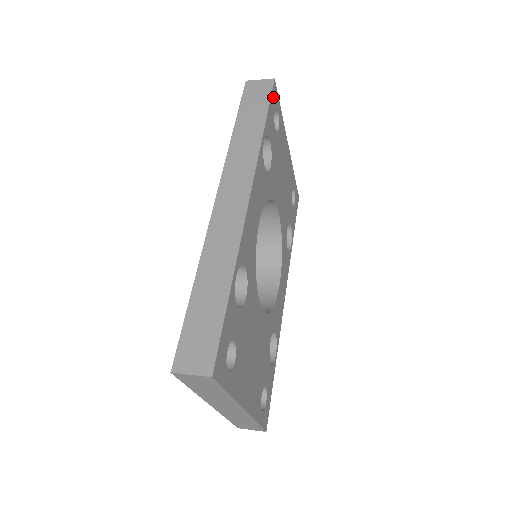
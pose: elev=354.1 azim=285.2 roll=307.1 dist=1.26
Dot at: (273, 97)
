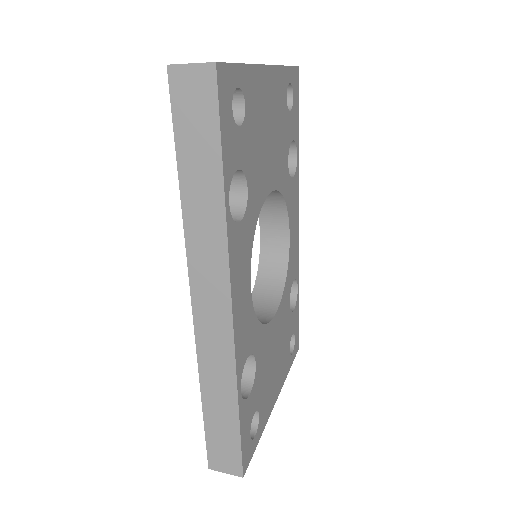
Dot at: (223, 98)
